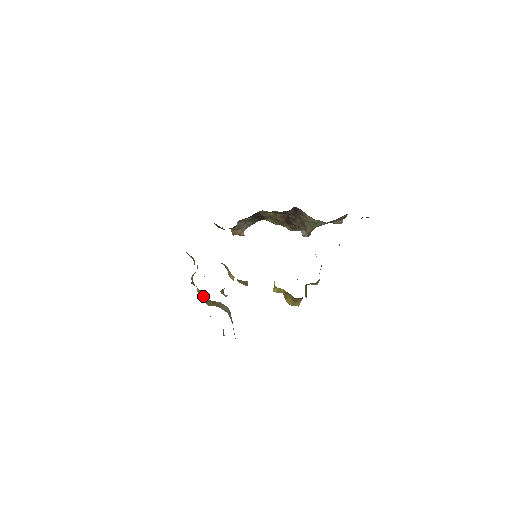
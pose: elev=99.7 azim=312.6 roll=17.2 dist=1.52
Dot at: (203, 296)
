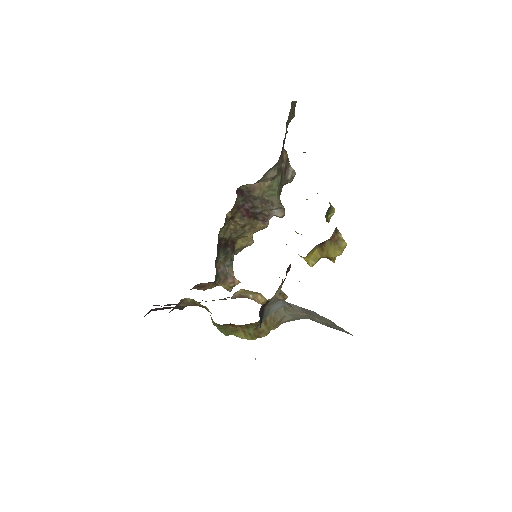
Dot at: (249, 331)
